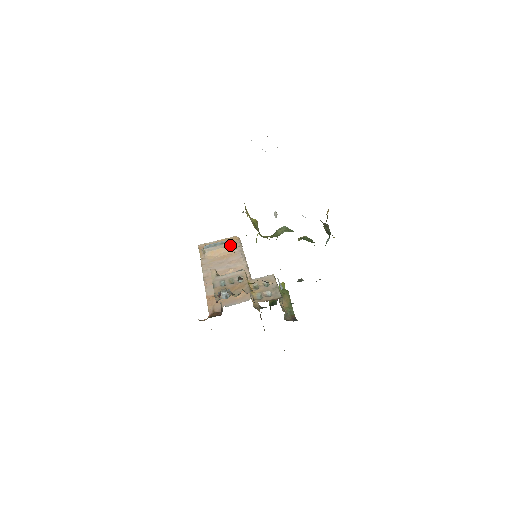
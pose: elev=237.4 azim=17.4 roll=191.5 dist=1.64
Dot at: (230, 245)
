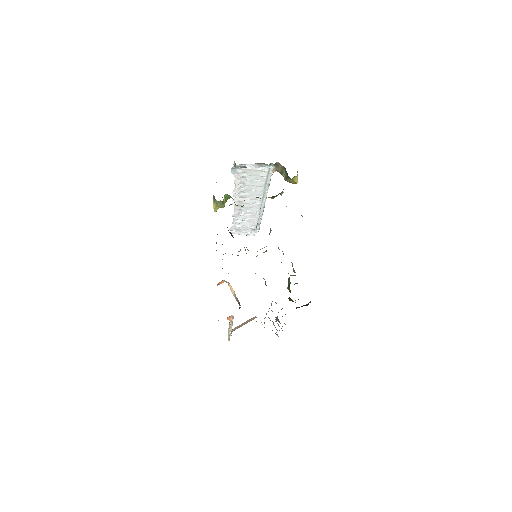
Dot at: (253, 317)
